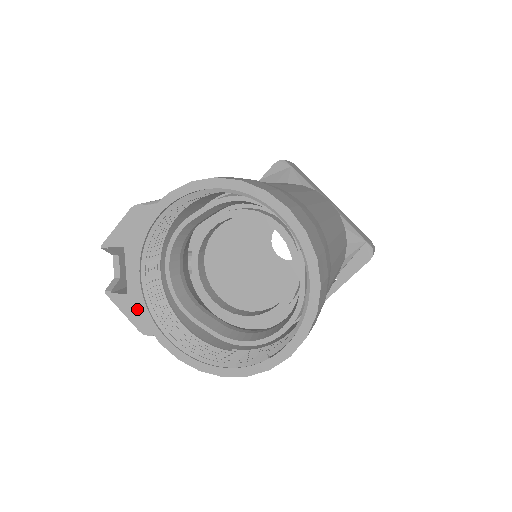
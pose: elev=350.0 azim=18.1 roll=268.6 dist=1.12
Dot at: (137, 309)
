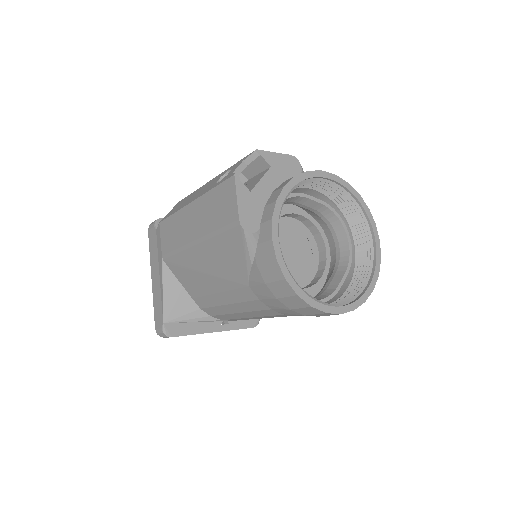
Dot at: (250, 206)
